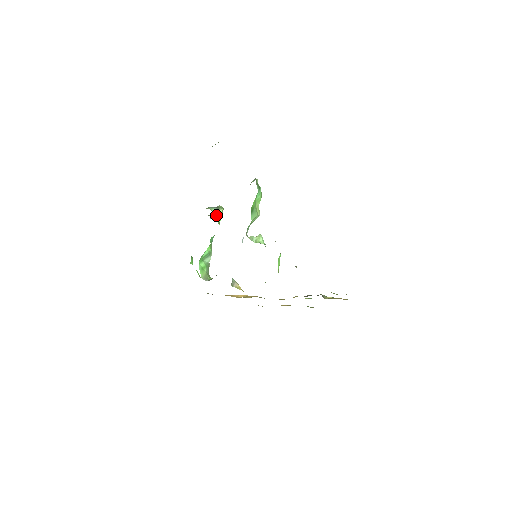
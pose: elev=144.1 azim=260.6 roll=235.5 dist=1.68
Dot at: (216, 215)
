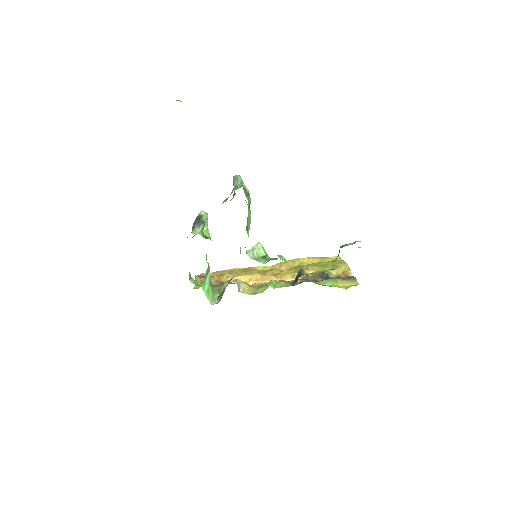
Dot at: occluded
